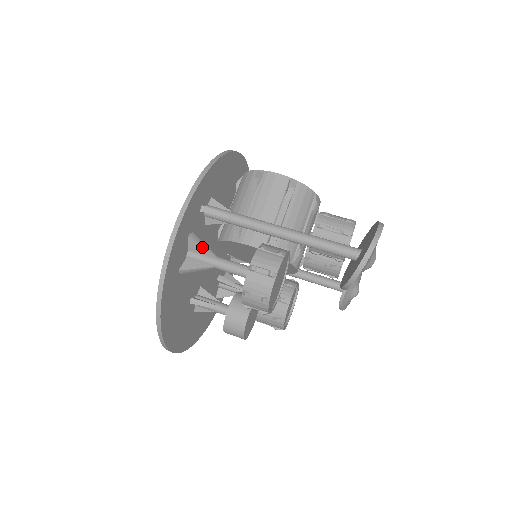
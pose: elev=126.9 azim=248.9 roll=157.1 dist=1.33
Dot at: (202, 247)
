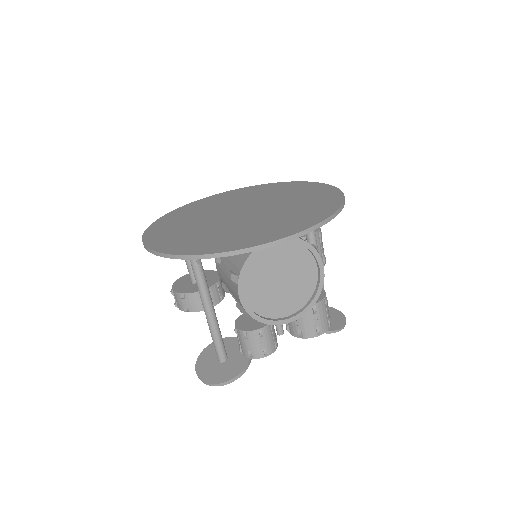
Dot at: occluded
